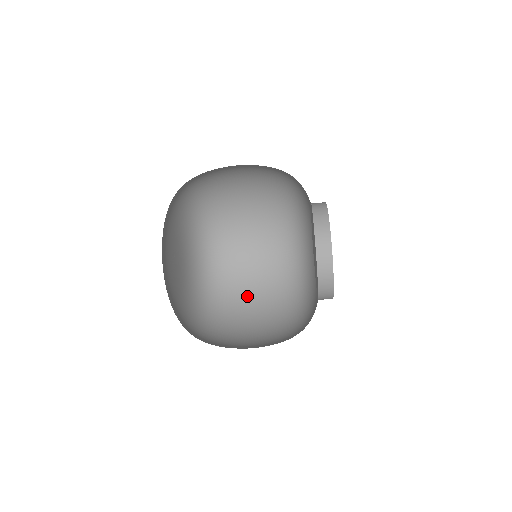
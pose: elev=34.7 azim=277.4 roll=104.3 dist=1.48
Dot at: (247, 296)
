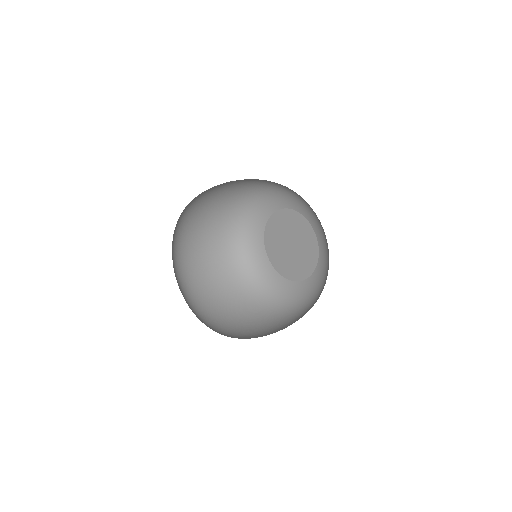
Dot at: (198, 259)
